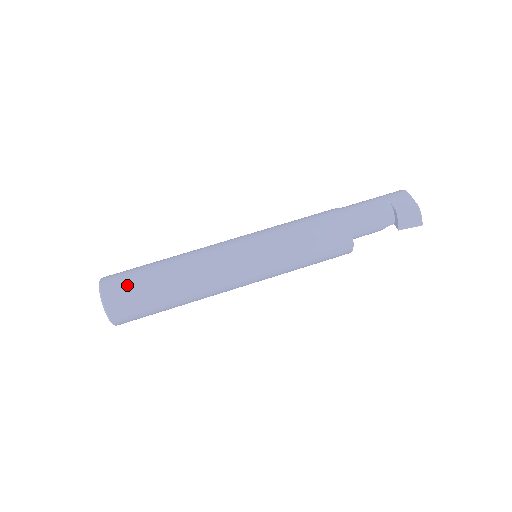
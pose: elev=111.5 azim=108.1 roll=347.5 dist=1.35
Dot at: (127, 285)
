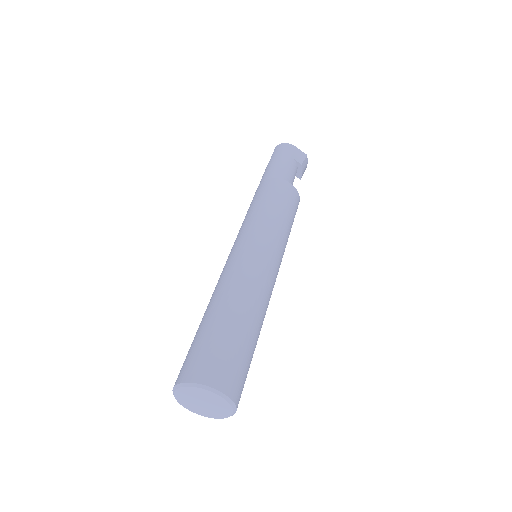
Dot at: (235, 364)
